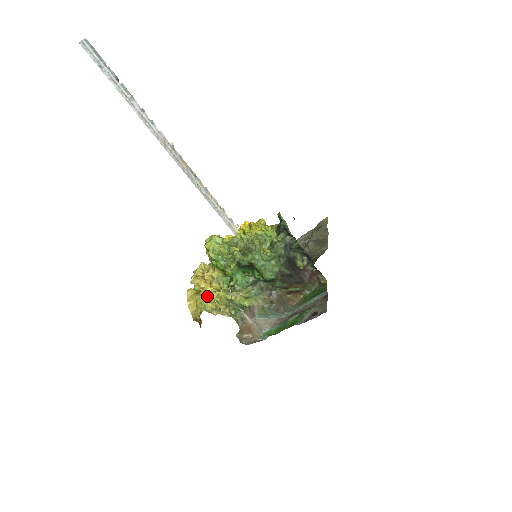
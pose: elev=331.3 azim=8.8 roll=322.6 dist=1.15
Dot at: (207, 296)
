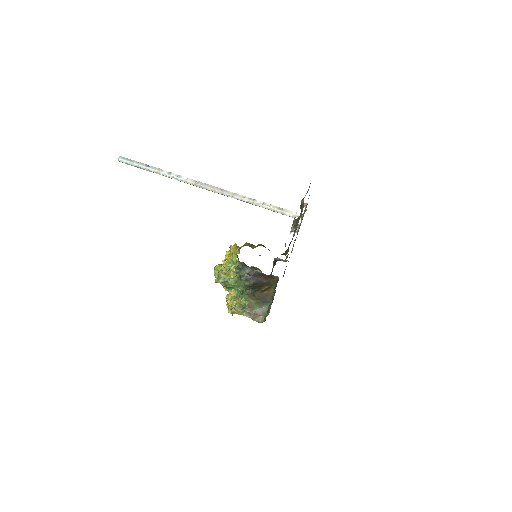
Dot at: (228, 303)
